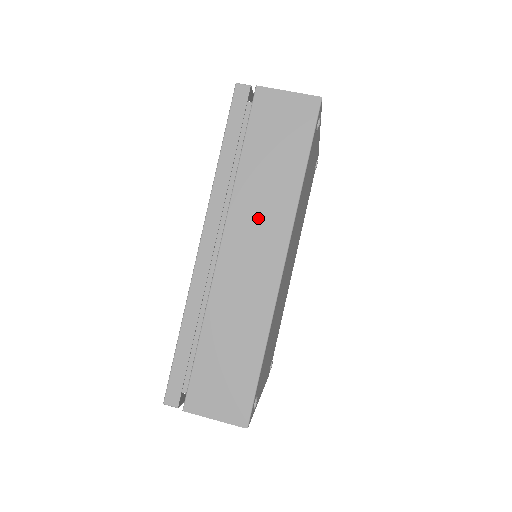
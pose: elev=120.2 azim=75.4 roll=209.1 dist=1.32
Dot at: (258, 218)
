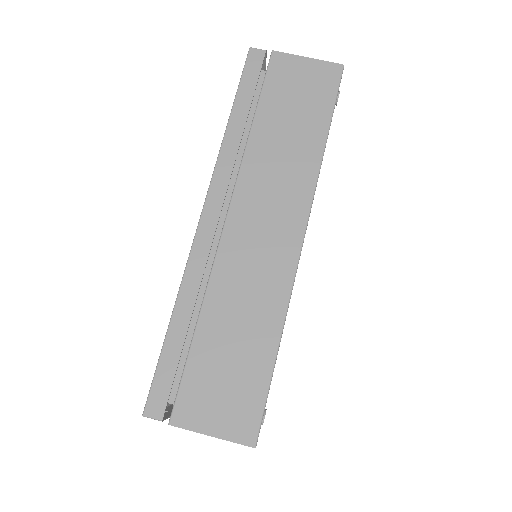
Dot at: (273, 186)
